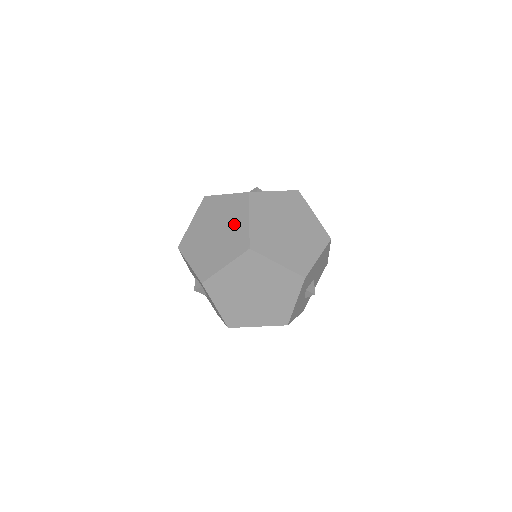
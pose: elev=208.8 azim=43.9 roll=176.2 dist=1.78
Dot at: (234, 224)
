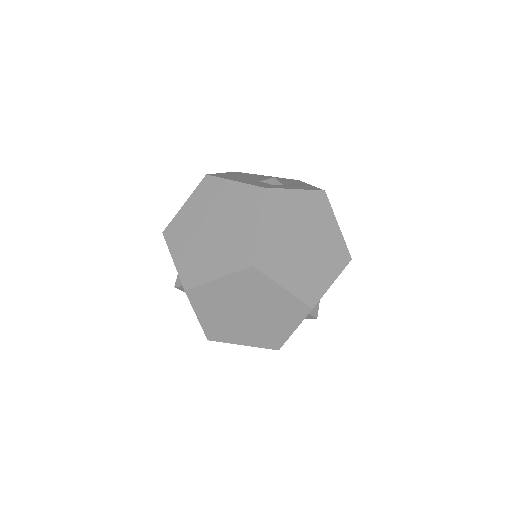
Dot at: (238, 225)
